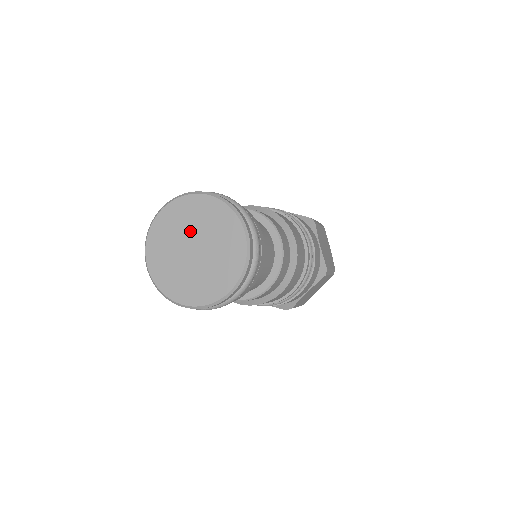
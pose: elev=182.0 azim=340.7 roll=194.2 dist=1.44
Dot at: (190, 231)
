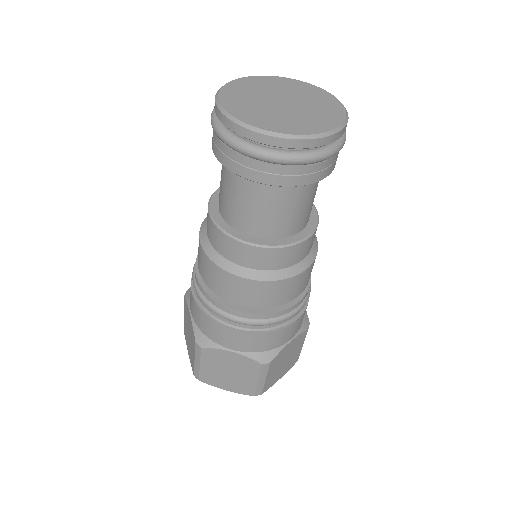
Dot at: (276, 92)
